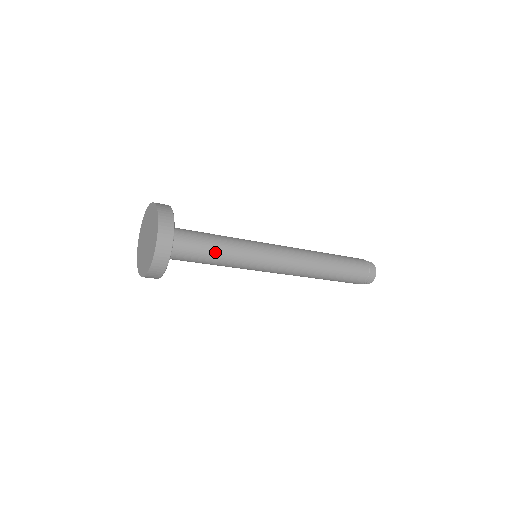
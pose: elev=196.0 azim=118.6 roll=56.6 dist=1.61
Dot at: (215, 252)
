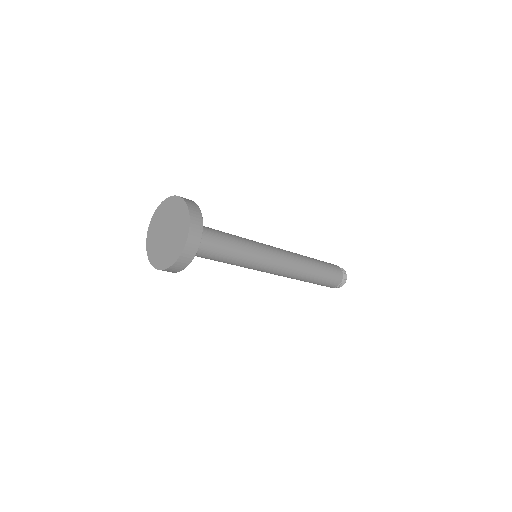
Dot at: (228, 248)
